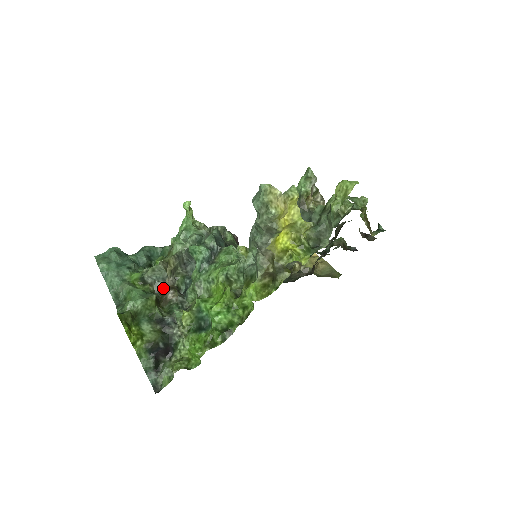
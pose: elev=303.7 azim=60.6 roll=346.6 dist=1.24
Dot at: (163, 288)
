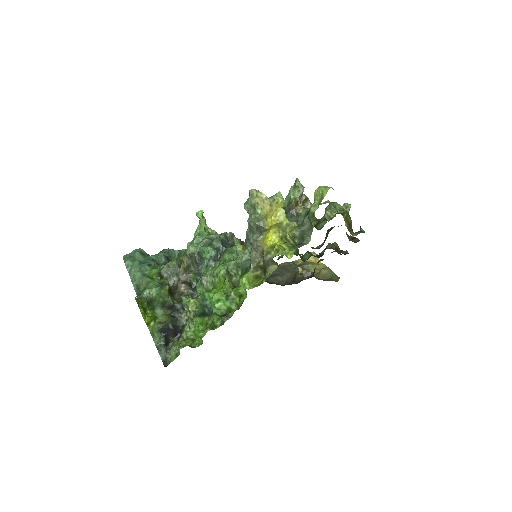
Dot at: (177, 282)
